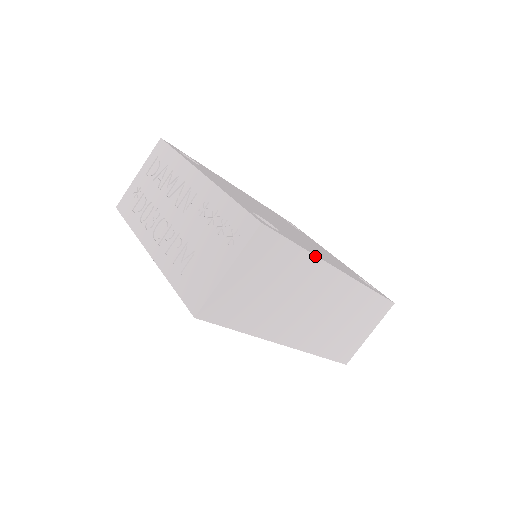
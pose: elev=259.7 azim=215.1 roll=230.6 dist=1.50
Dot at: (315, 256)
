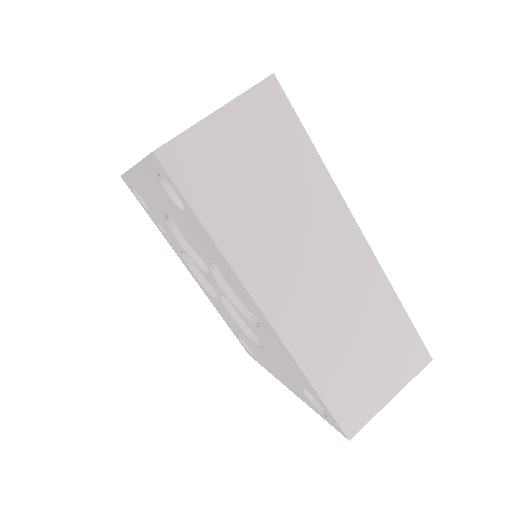
Dot at: (331, 178)
